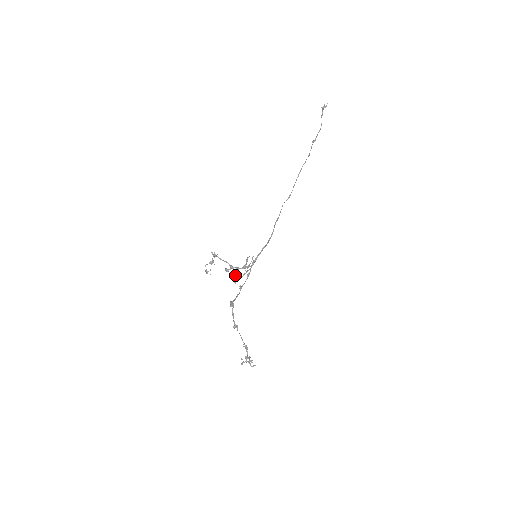
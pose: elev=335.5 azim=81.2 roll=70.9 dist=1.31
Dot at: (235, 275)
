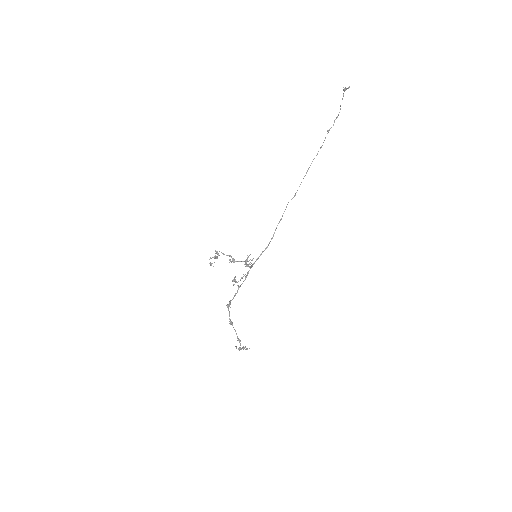
Dot at: occluded
